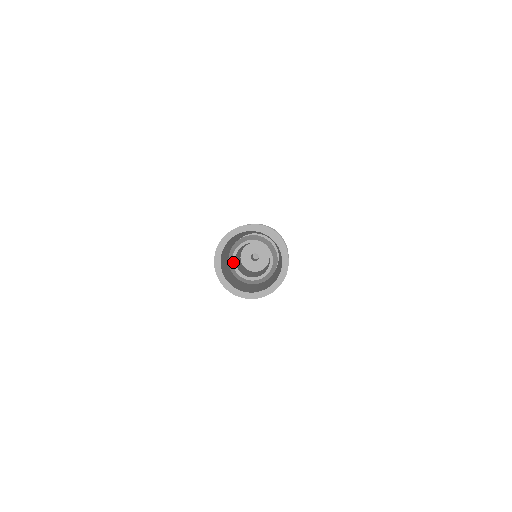
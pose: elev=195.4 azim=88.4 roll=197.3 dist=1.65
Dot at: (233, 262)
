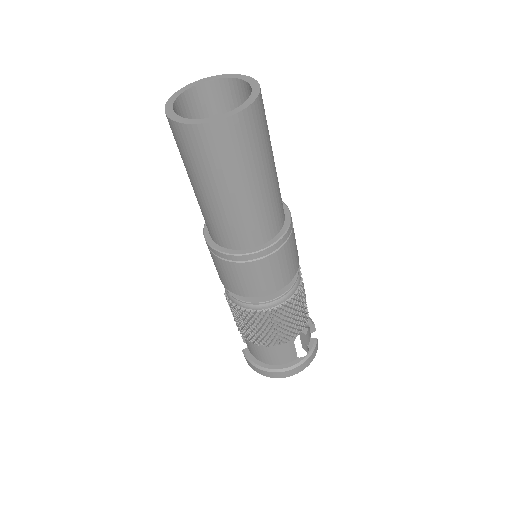
Dot at: occluded
